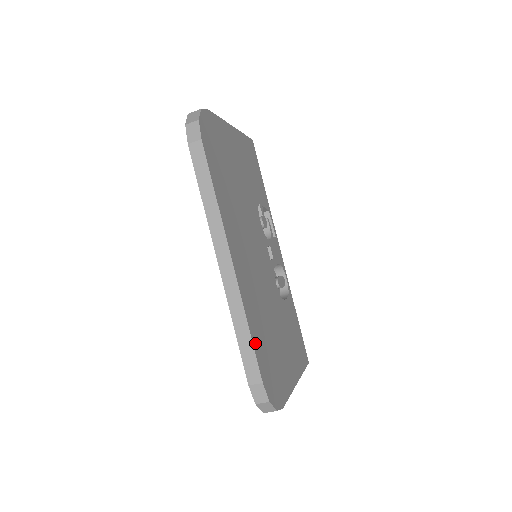
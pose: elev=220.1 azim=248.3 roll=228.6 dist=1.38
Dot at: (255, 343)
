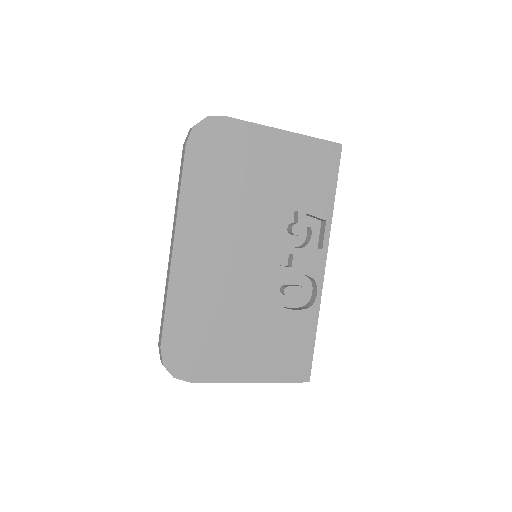
Dot at: (170, 317)
